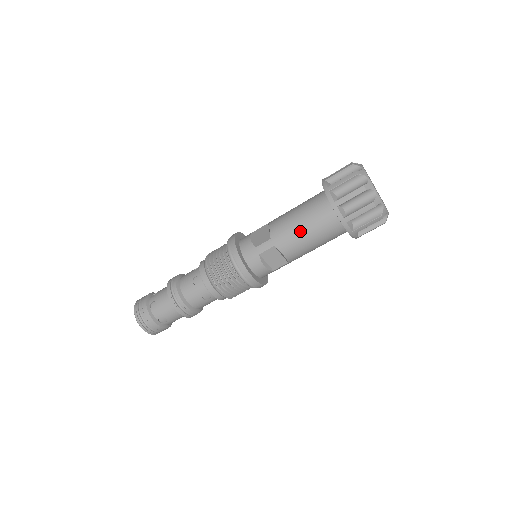
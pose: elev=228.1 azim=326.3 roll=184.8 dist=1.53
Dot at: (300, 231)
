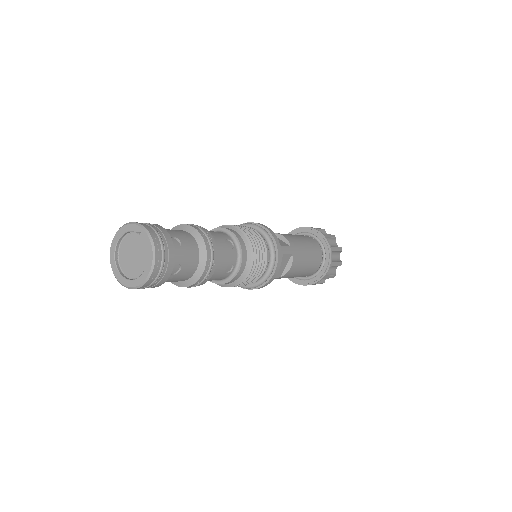
Dot at: (306, 254)
